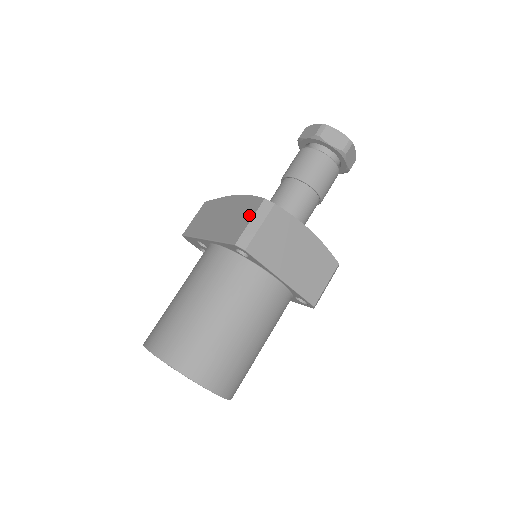
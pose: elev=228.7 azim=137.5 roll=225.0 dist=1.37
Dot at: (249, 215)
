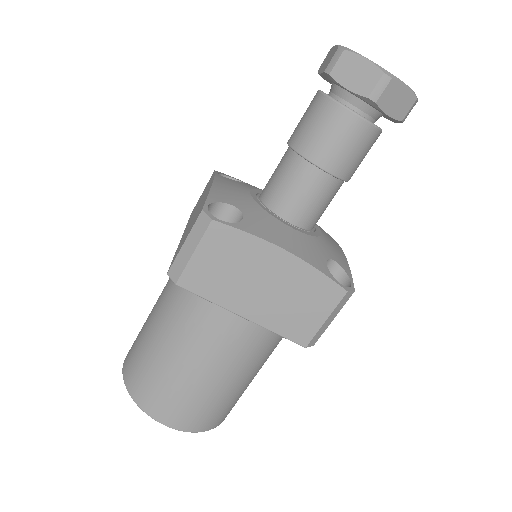
Dot at: (189, 231)
